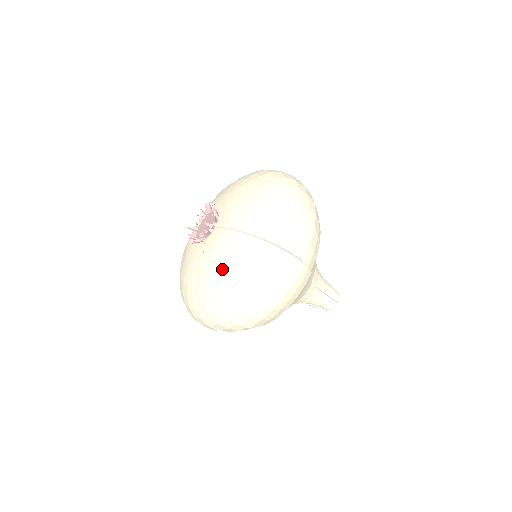
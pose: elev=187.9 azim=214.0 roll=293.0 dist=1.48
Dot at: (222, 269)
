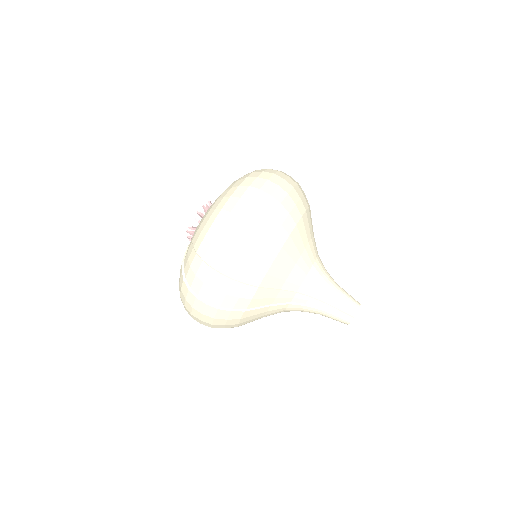
Dot at: occluded
